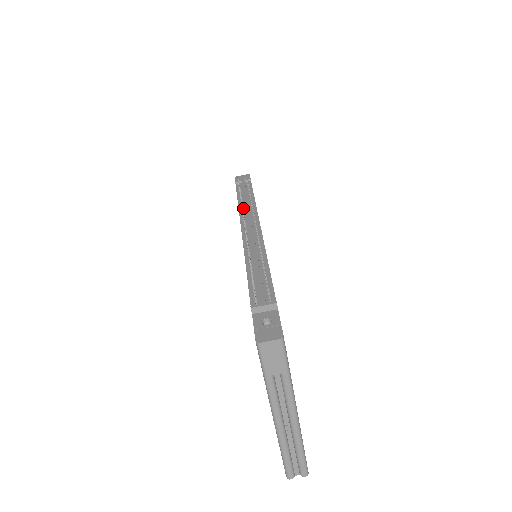
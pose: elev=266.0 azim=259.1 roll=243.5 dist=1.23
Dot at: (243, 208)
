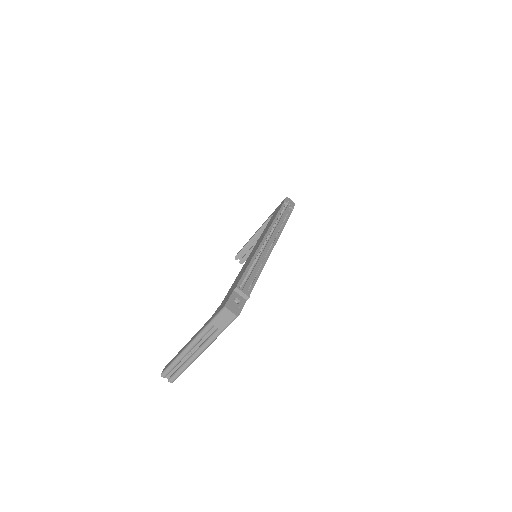
Dot at: occluded
